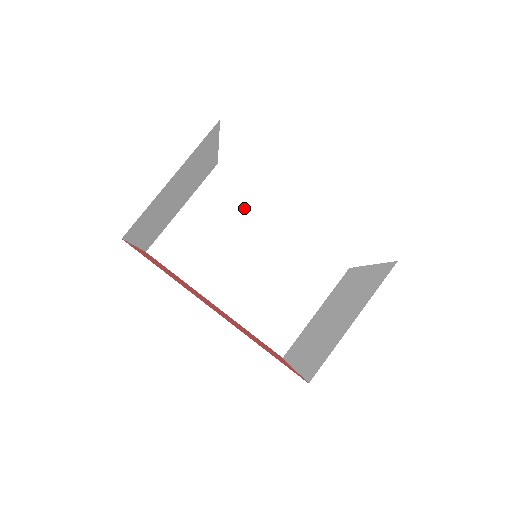
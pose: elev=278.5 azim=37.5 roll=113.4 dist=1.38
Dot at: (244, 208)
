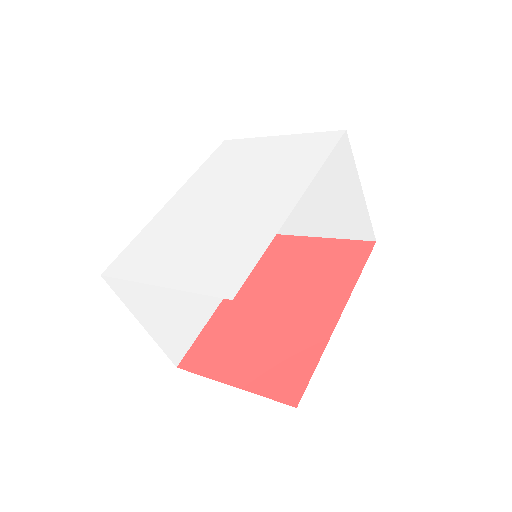
Dot at: occluded
